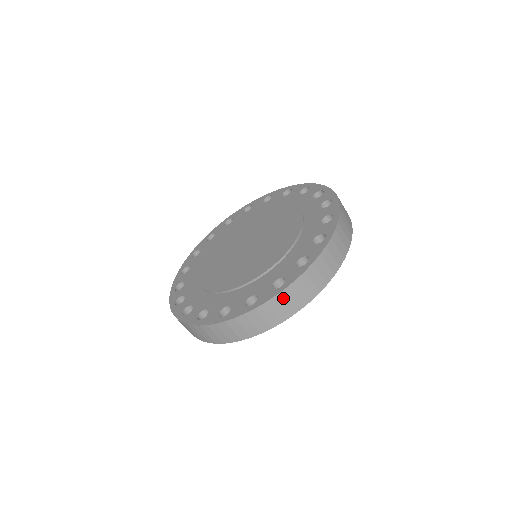
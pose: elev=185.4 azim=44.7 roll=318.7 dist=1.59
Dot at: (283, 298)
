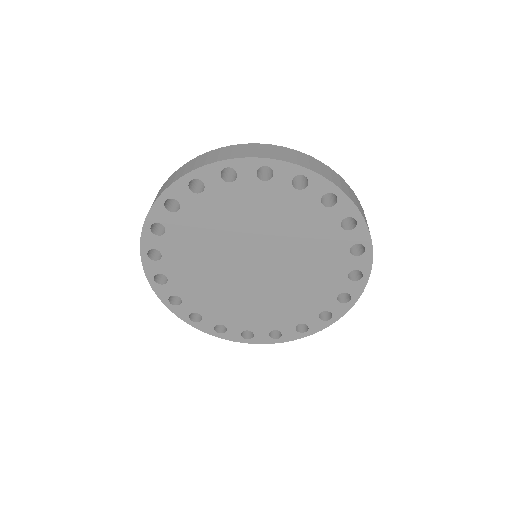
Dot at: (301, 155)
